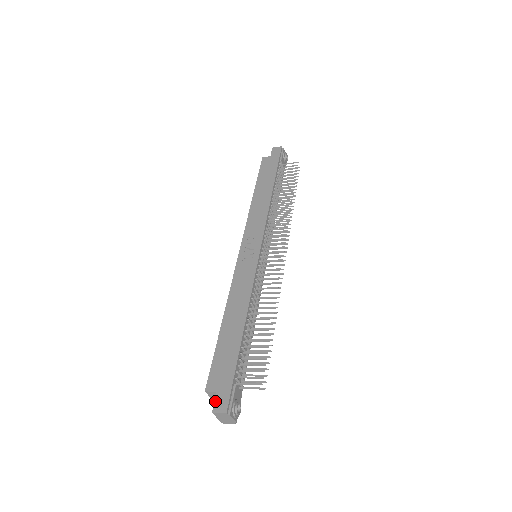
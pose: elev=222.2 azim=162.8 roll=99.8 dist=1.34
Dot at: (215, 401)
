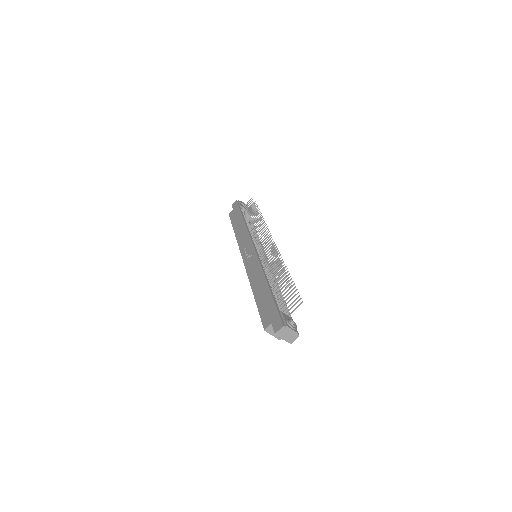
Dot at: (273, 328)
